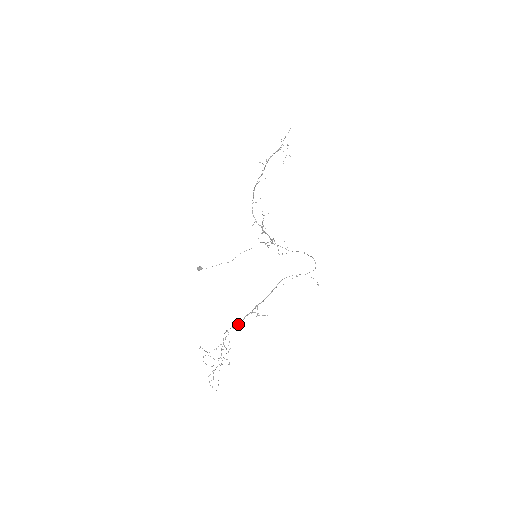
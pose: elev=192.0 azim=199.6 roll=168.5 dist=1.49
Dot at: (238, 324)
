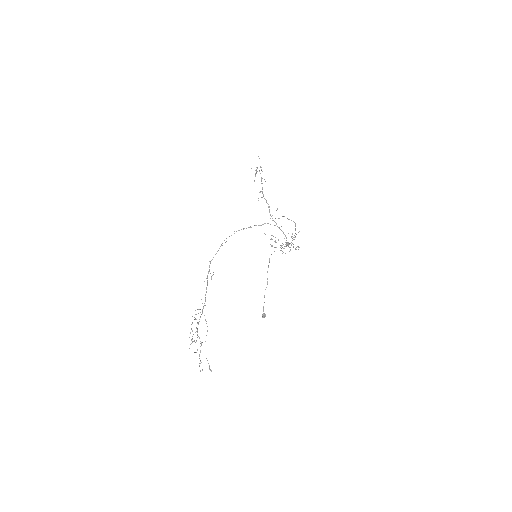
Dot at: (205, 297)
